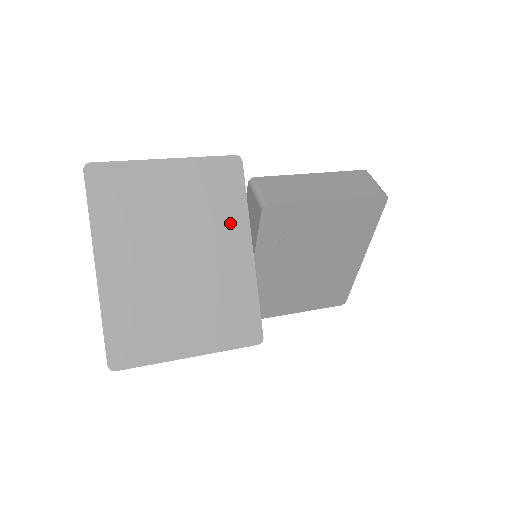
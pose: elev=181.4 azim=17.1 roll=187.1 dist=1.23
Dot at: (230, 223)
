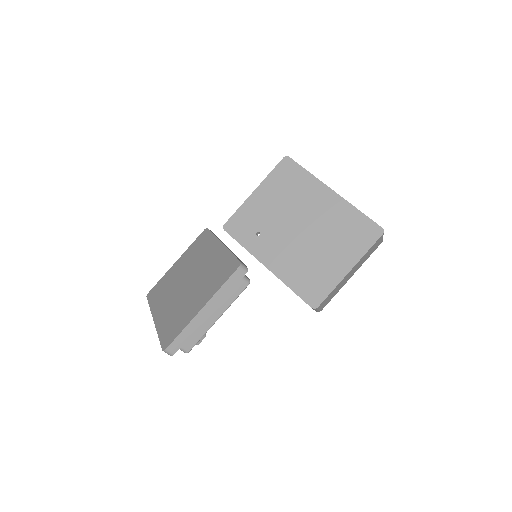
Dot at: (208, 248)
